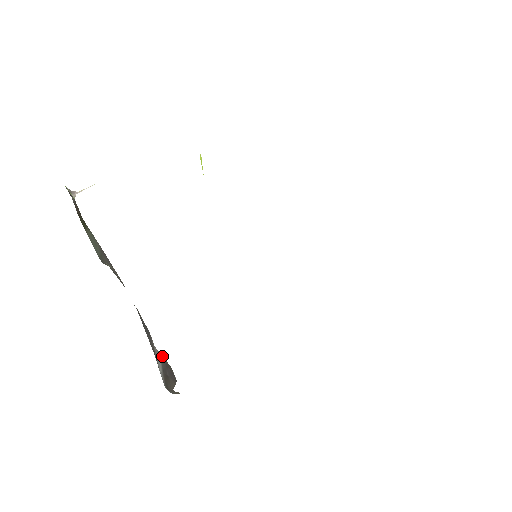
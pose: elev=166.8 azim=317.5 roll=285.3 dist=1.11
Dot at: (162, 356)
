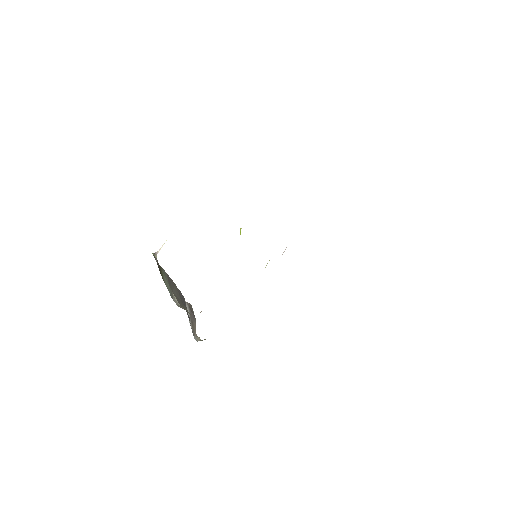
Dot at: (188, 303)
